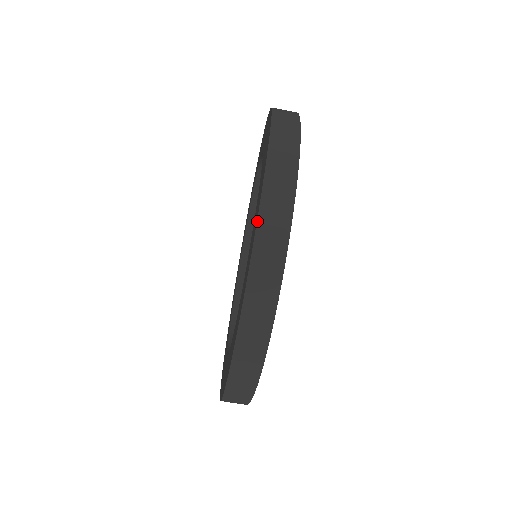
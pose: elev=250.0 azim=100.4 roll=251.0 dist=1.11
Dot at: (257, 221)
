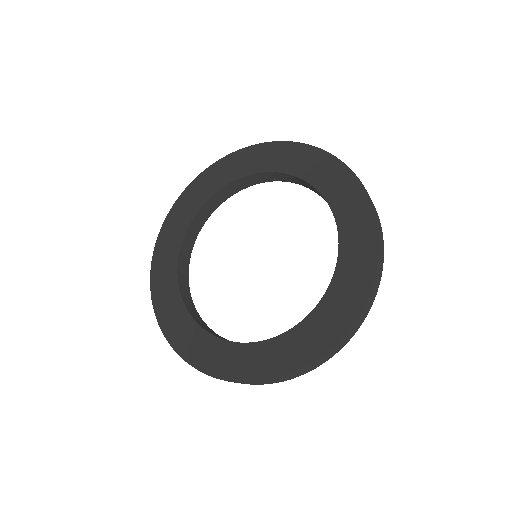
Dot at: (326, 354)
